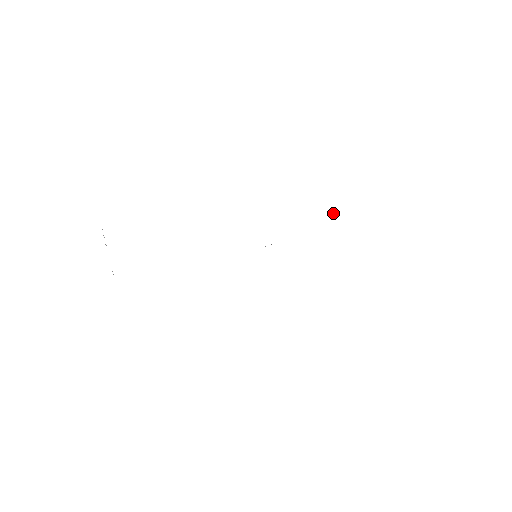
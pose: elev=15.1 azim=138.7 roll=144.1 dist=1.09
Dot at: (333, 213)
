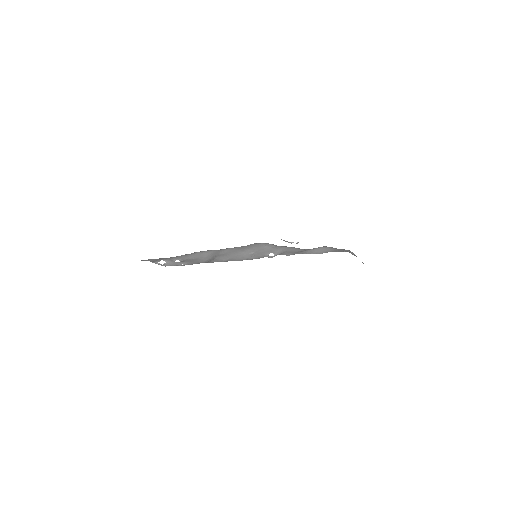
Dot at: (355, 255)
